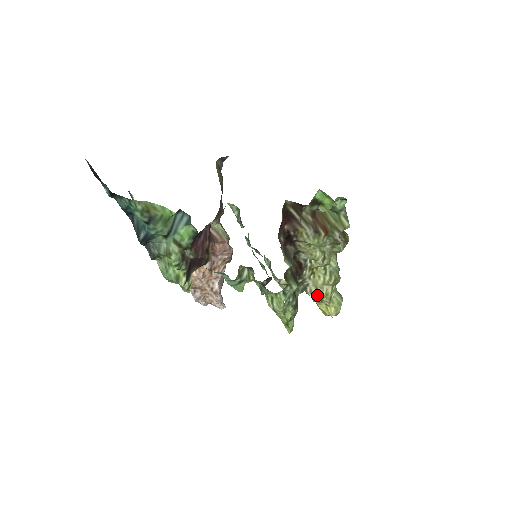
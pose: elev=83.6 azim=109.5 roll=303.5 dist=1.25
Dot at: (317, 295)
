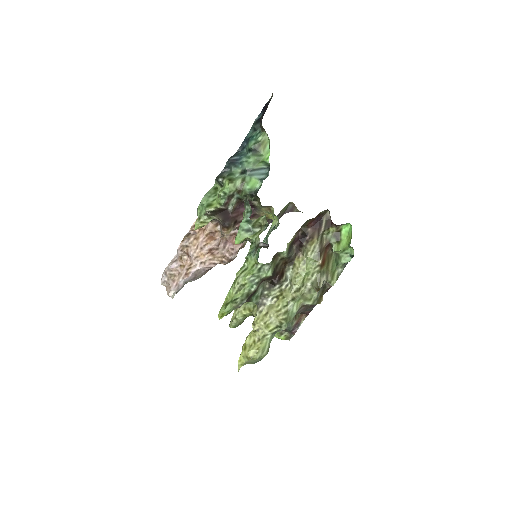
Dot at: (261, 319)
